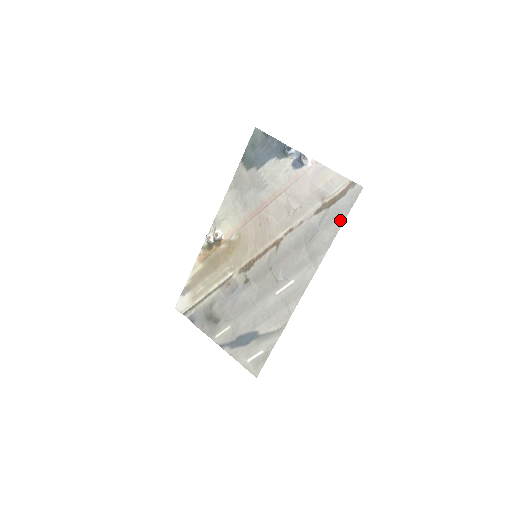
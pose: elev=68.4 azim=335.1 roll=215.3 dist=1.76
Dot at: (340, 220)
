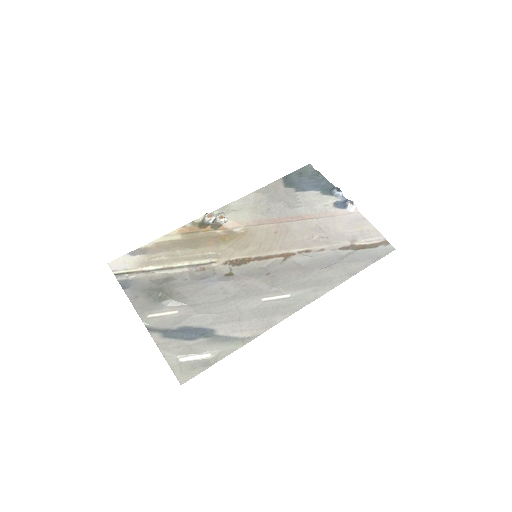
Dot at: (364, 264)
